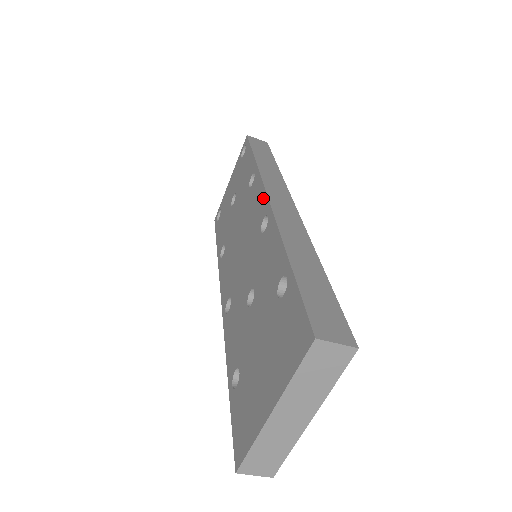
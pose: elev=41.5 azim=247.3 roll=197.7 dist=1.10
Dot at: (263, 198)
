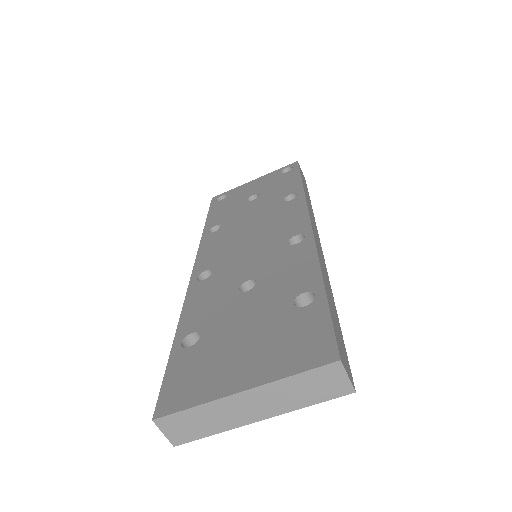
Dot at: (303, 219)
